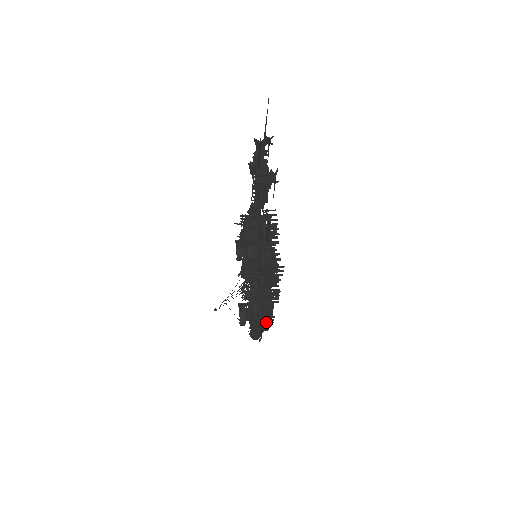
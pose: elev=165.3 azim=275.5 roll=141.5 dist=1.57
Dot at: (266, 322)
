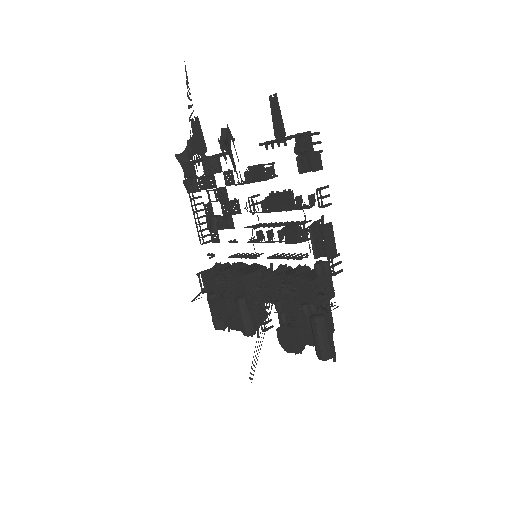
Dot at: (335, 272)
